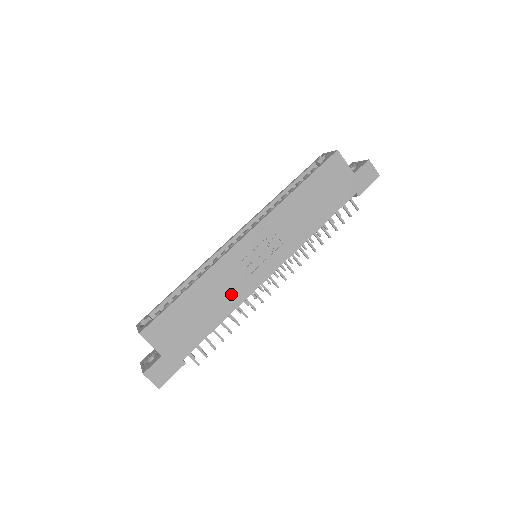
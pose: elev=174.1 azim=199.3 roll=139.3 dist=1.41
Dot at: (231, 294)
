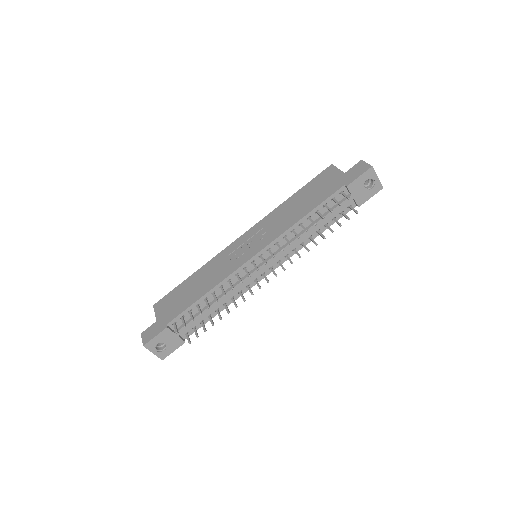
Dot at: (217, 275)
